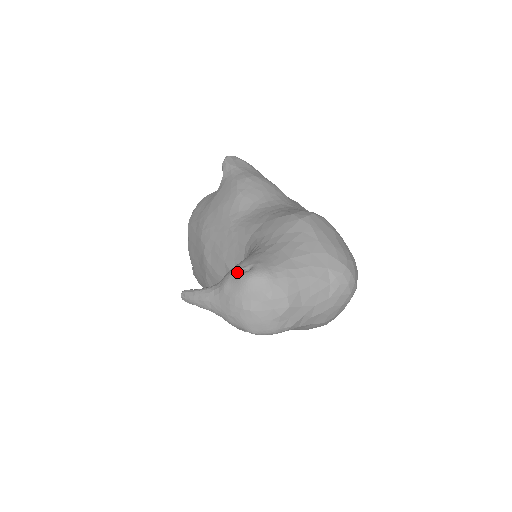
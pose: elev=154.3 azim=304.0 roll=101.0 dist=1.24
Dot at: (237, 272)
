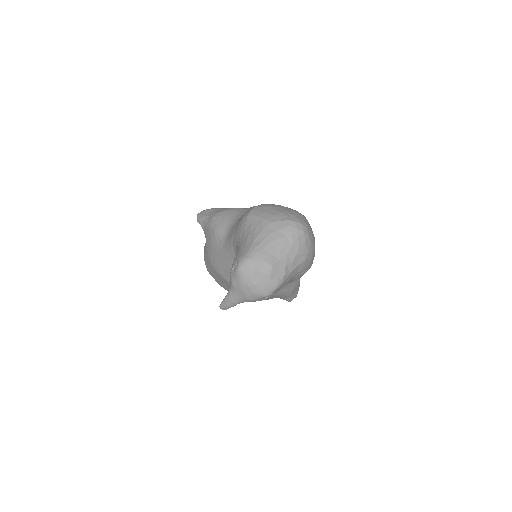
Dot at: (232, 271)
